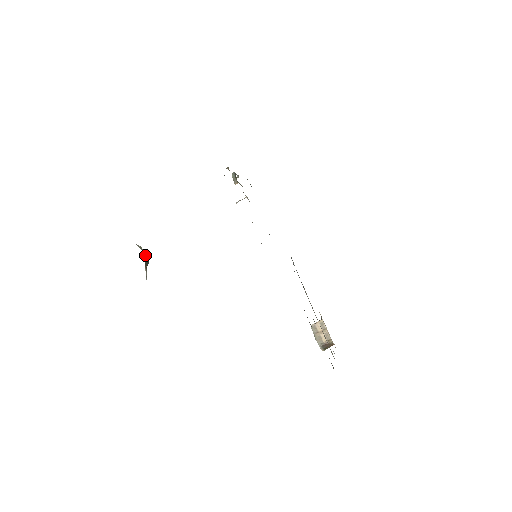
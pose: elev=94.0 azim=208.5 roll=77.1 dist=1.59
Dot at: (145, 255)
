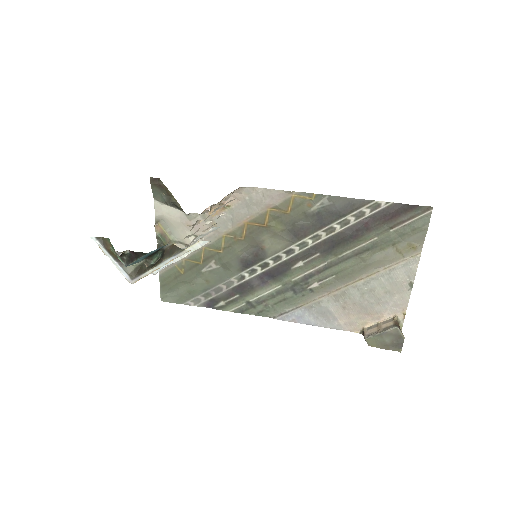
Dot at: (145, 263)
